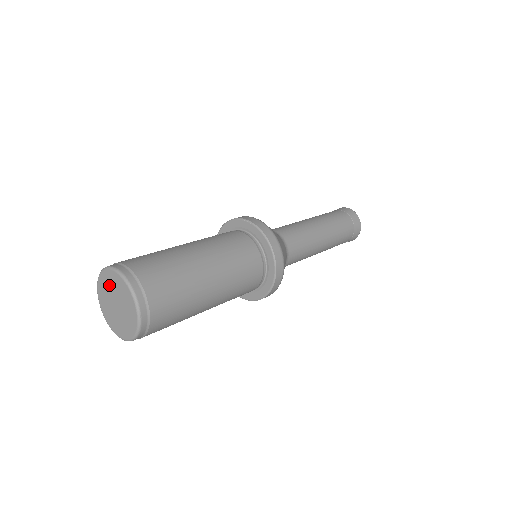
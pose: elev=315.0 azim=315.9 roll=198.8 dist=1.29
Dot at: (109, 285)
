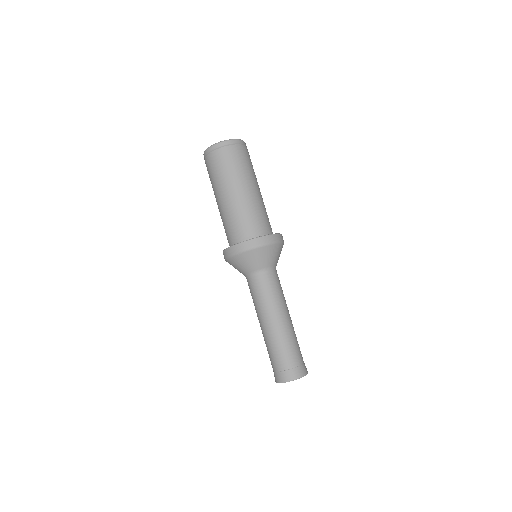
Dot at: occluded
